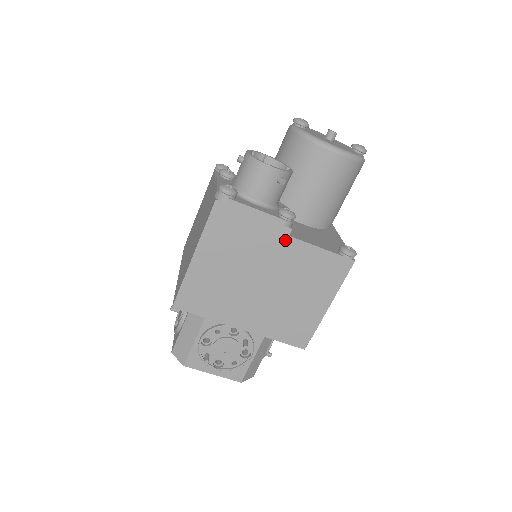
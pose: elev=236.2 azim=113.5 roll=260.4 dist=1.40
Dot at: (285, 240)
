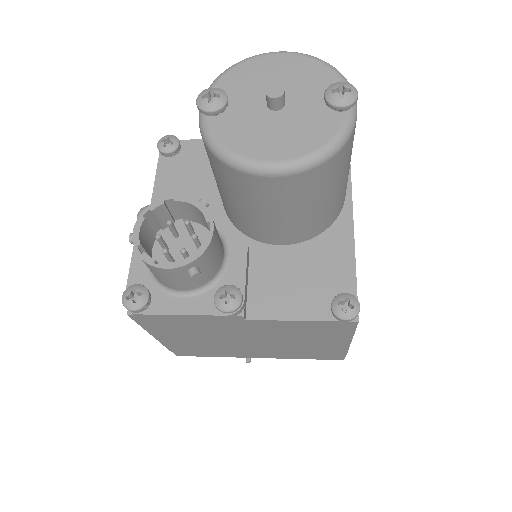
Dot at: (244, 322)
